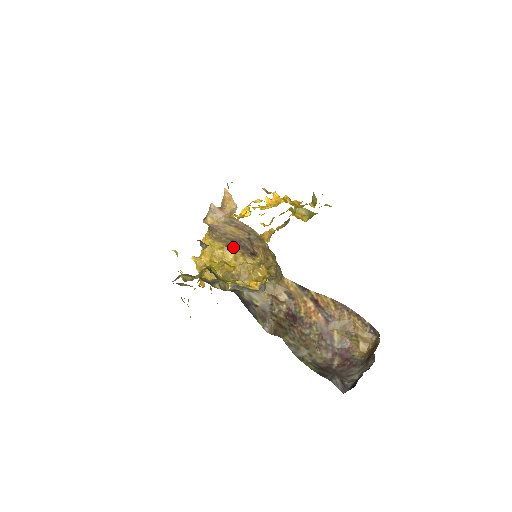
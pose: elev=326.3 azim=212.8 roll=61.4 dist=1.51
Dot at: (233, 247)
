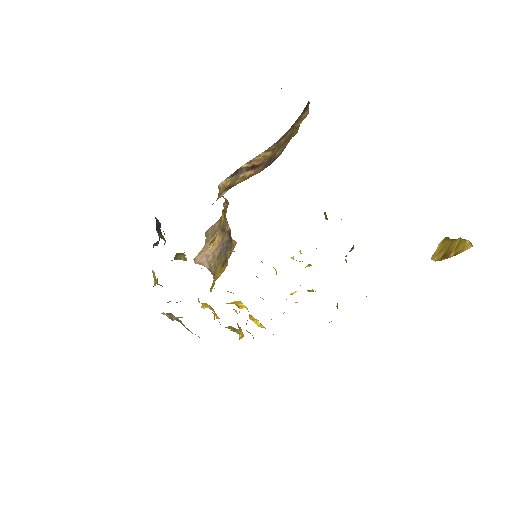
Dot at: (225, 260)
